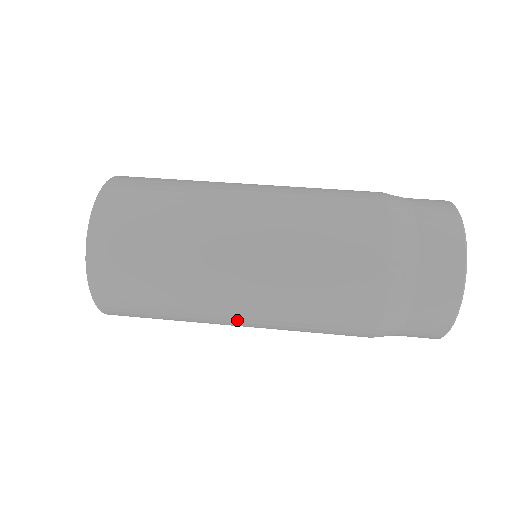
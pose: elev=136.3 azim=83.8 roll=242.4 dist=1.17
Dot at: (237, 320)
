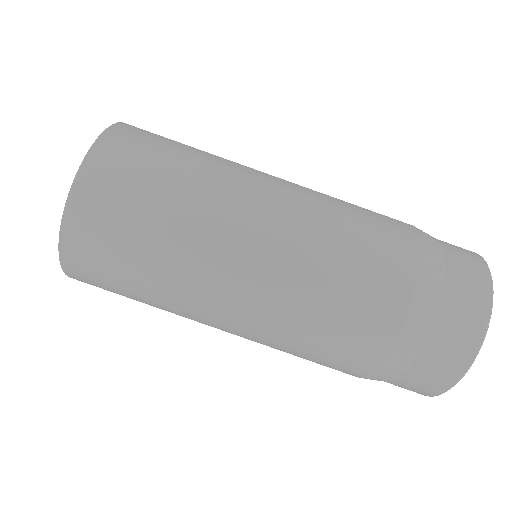
Dot at: occluded
